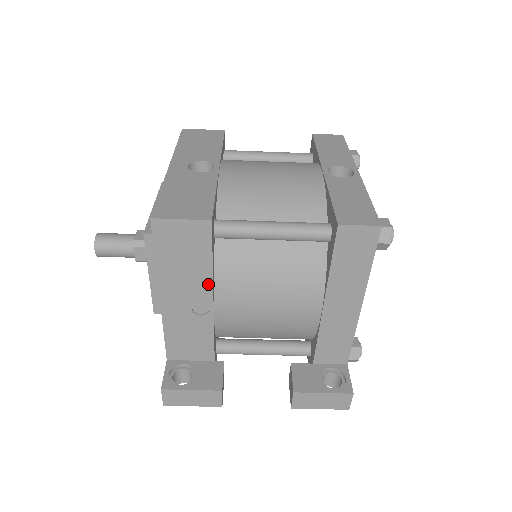
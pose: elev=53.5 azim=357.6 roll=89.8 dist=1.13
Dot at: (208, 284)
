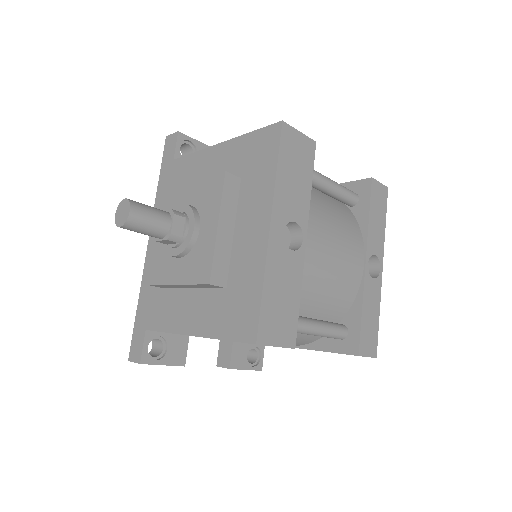
Dot at: occluded
